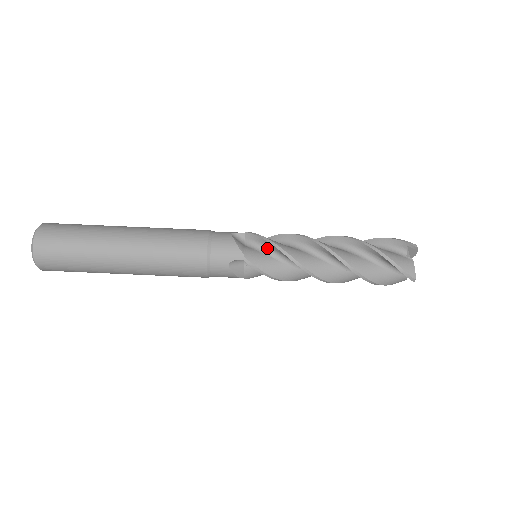
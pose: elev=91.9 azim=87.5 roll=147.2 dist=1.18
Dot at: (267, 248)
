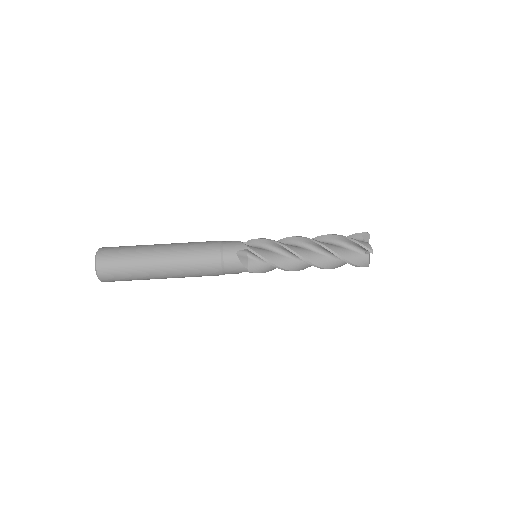
Dot at: (263, 245)
